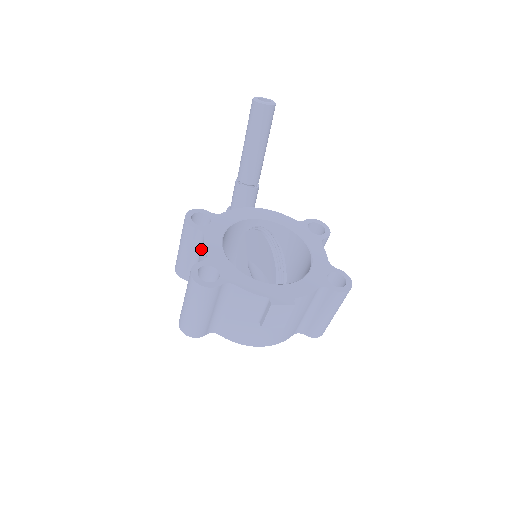
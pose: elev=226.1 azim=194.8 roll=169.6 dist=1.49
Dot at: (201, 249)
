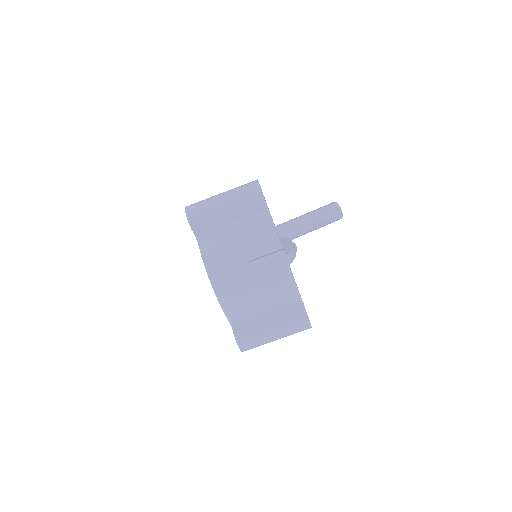
Dot at: occluded
